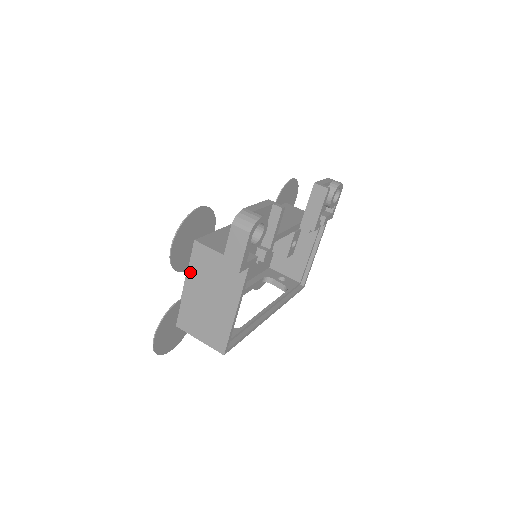
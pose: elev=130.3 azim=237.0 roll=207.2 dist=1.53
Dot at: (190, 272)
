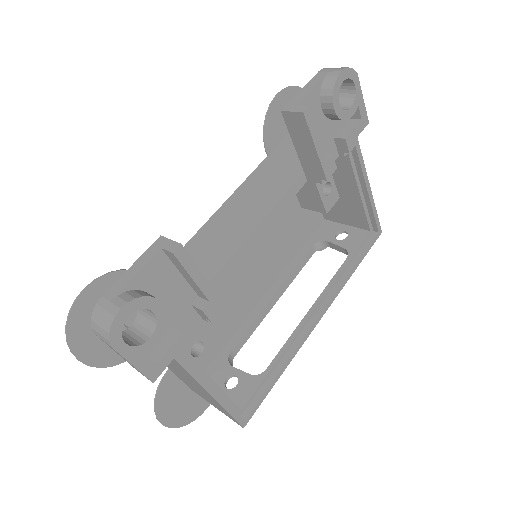
Dot at: occluded
